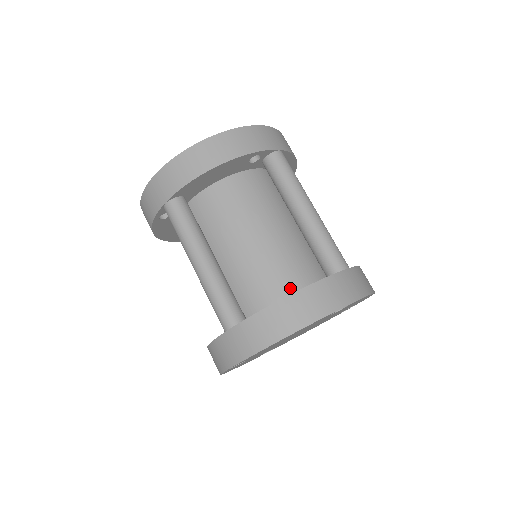
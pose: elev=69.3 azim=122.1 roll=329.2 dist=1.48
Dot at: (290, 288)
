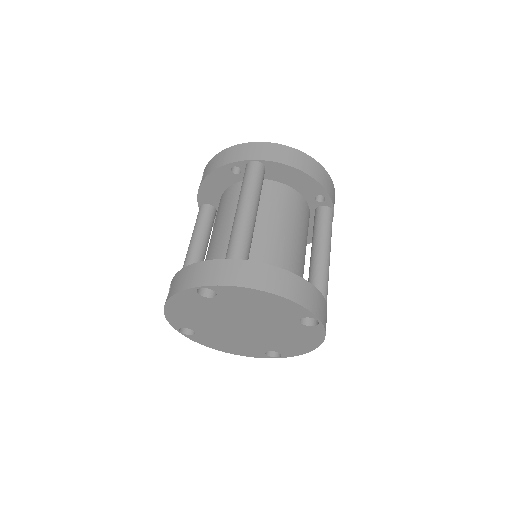
Dot at: occluded
